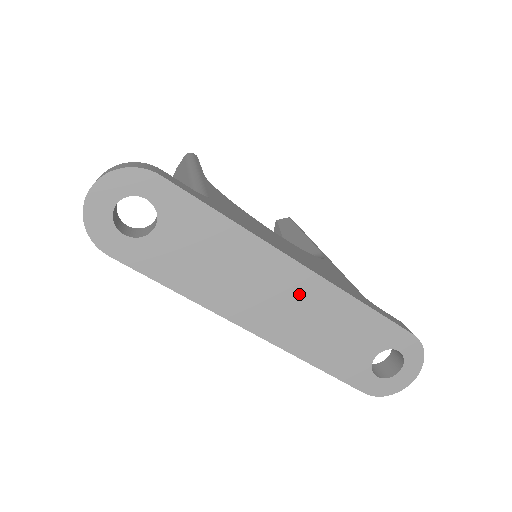
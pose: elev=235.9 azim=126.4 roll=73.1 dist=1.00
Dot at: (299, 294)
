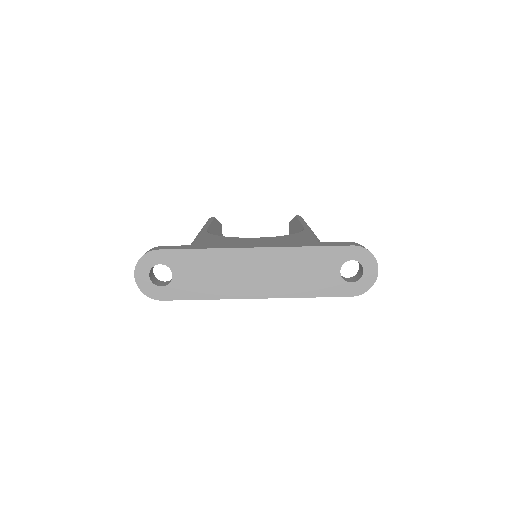
Dot at: (266, 264)
